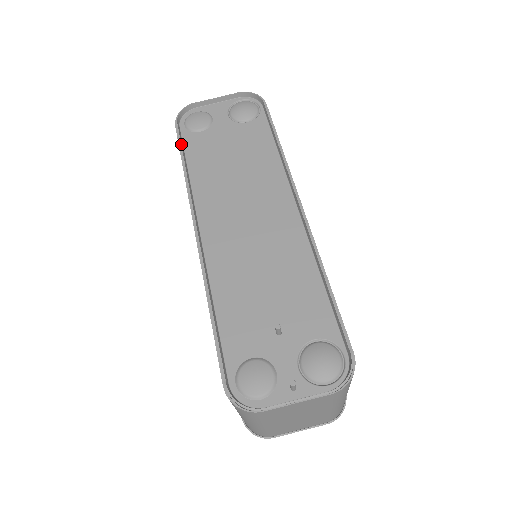
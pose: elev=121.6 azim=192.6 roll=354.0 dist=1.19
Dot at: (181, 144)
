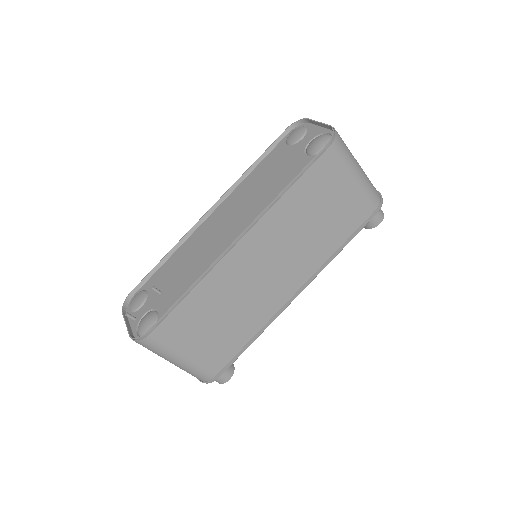
Dot at: (269, 148)
